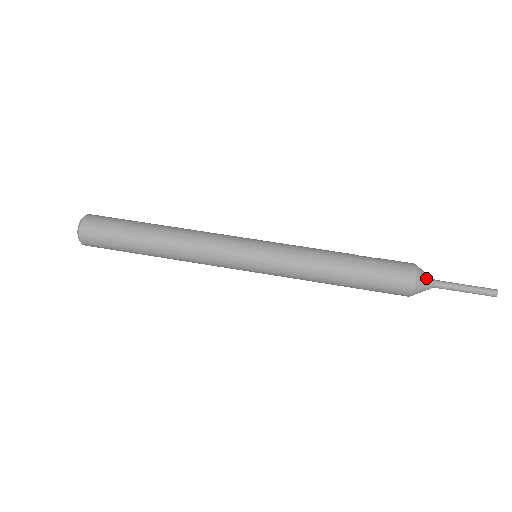
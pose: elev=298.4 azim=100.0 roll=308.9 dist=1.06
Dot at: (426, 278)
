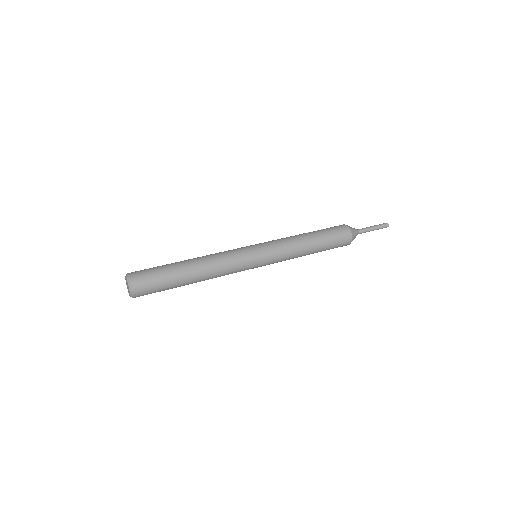
Dot at: occluded
